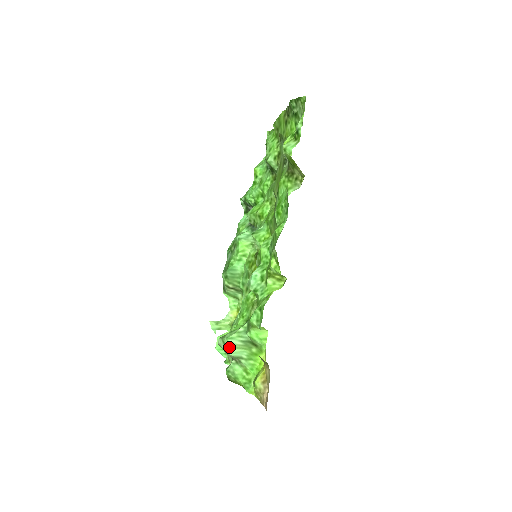
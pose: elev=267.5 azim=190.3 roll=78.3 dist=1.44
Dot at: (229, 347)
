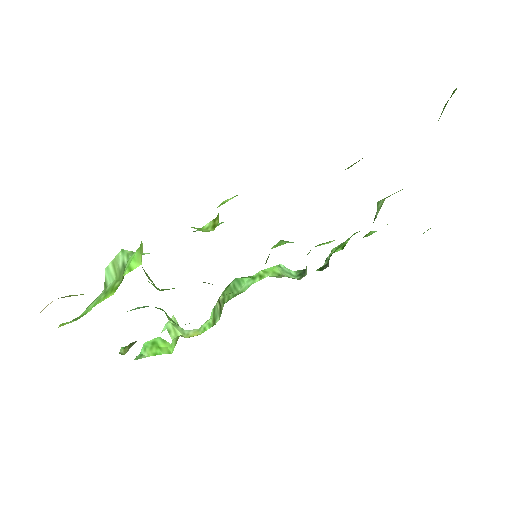
Dot at: (113, 261)
